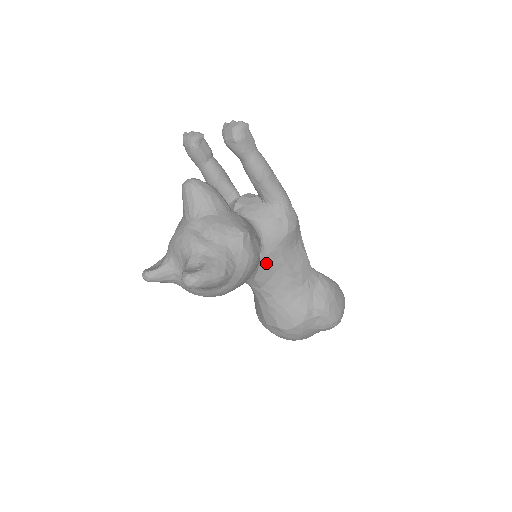
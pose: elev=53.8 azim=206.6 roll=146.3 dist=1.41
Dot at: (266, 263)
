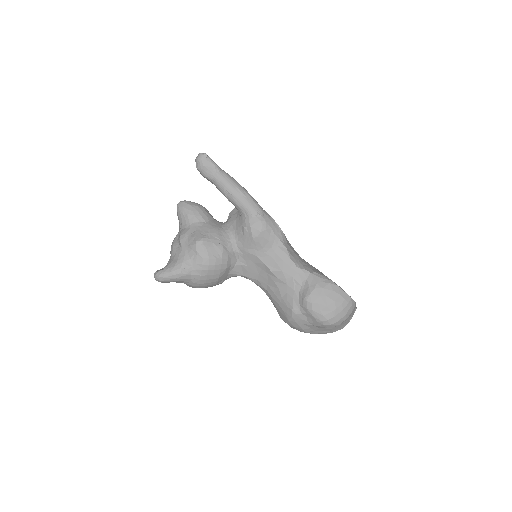
Dot at: (247, 263)
